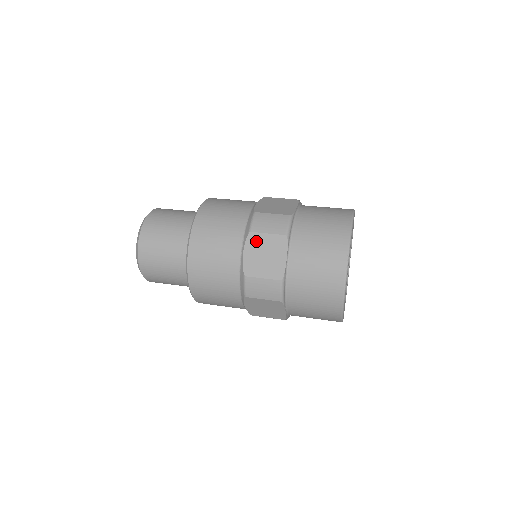
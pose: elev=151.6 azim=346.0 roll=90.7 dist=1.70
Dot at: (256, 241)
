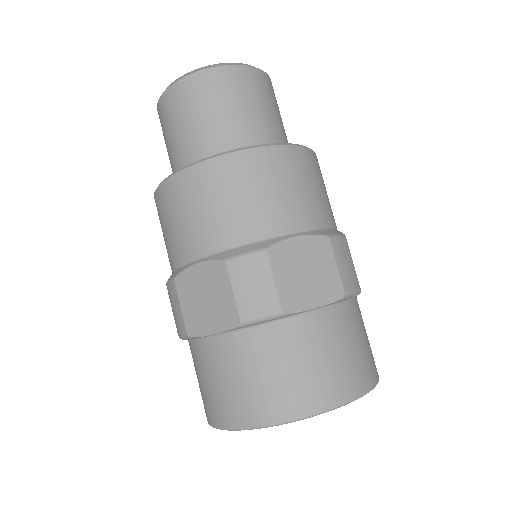
Dot at: (217, 277)
